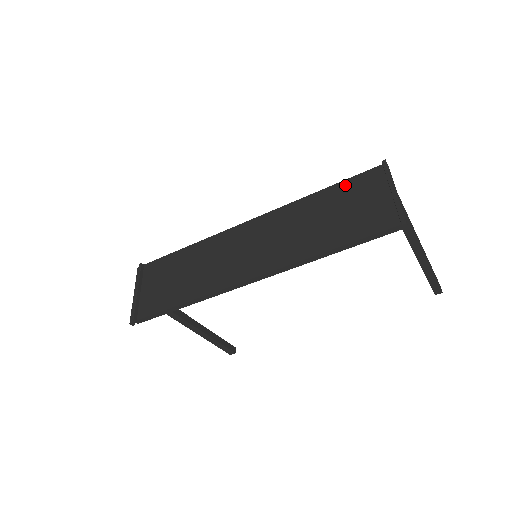
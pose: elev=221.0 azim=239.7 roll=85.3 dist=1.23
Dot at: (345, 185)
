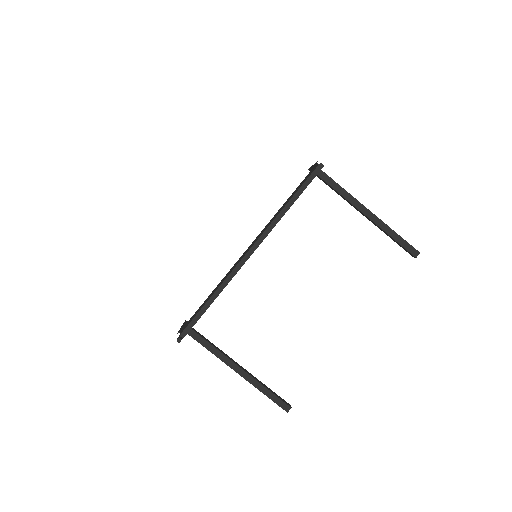
Dot at: occluded
